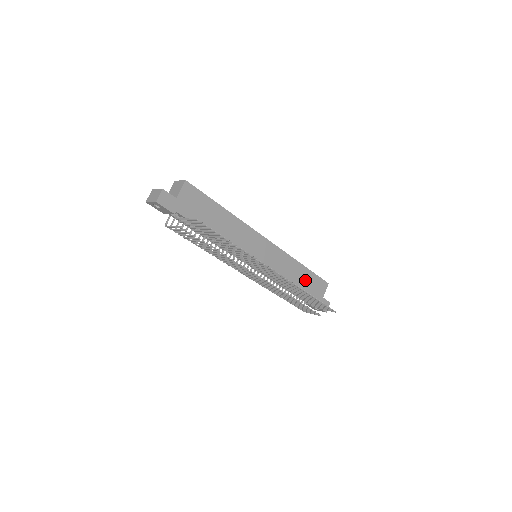
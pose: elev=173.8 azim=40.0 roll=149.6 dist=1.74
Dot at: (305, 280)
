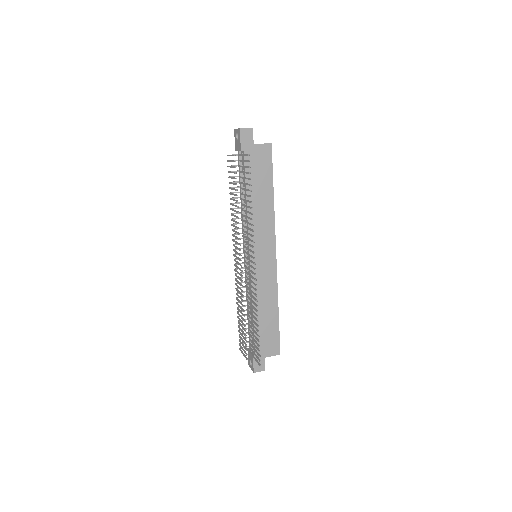
Dot at: (267, 323)
